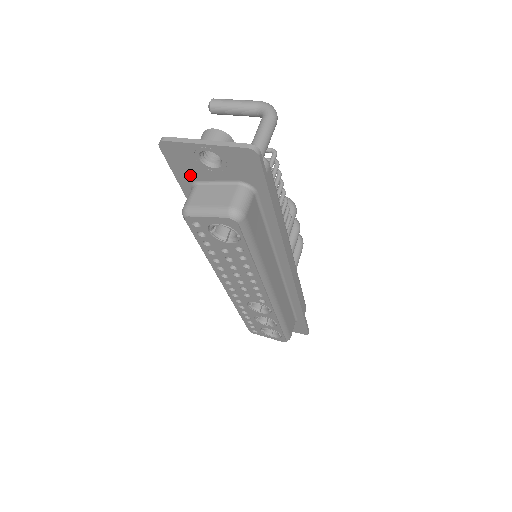
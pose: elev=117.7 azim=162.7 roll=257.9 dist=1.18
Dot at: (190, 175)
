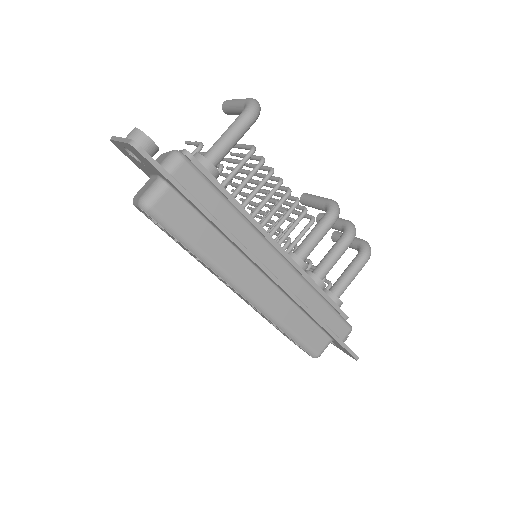
Dot at: (143, 169)
